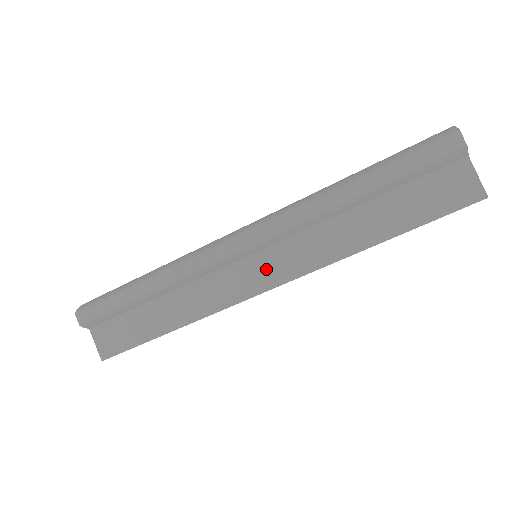
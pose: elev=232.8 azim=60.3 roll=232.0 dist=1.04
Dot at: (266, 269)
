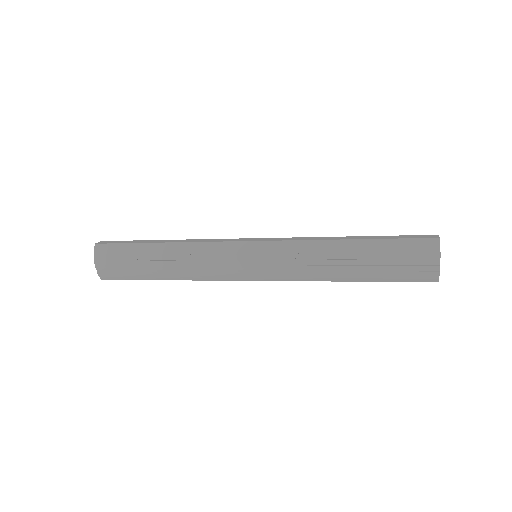
Dot at: occluded
